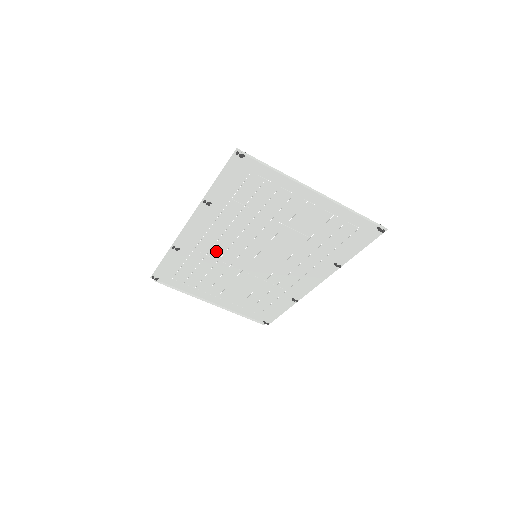
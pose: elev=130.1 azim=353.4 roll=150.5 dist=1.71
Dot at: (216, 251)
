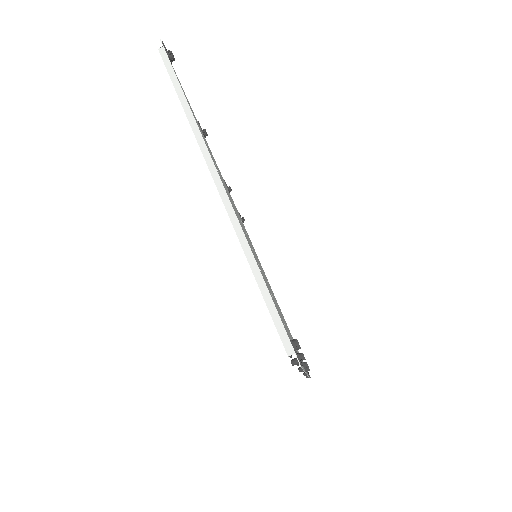
Dot at: occluded
